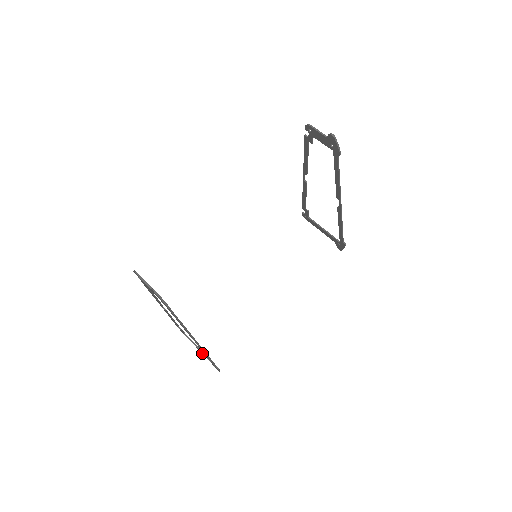
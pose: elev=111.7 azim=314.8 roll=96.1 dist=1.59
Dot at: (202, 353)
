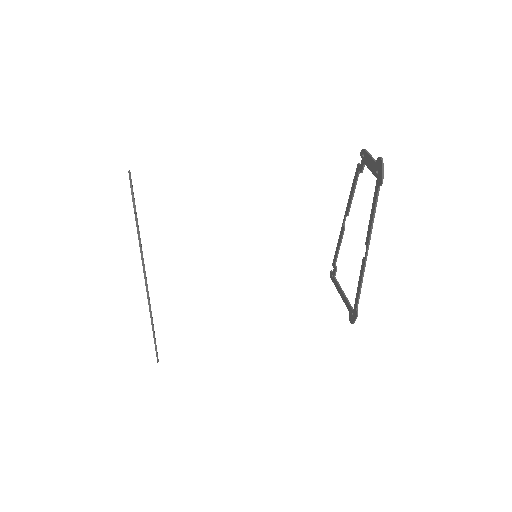
Dot at: occluded
